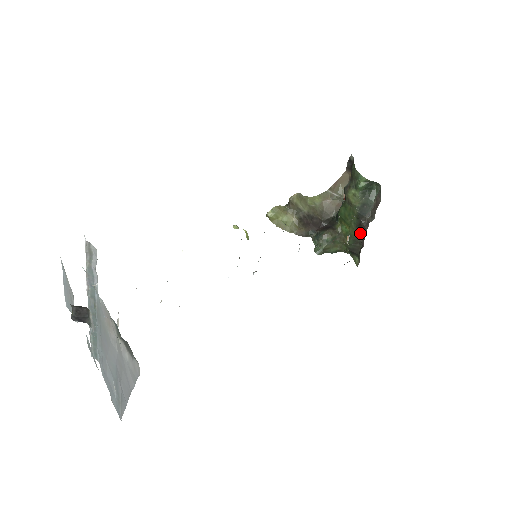
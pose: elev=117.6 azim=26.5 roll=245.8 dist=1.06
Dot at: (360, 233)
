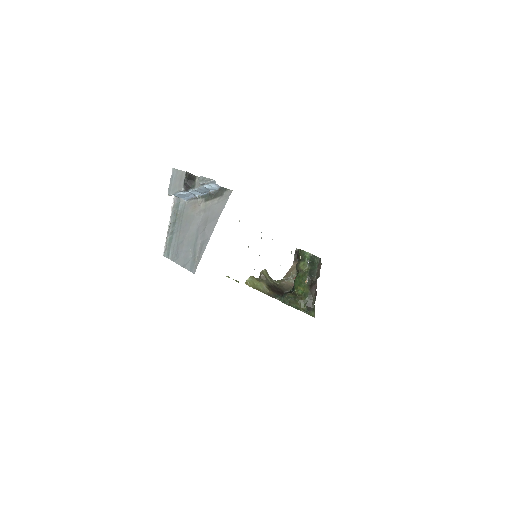
Dot at: (312, 288)
